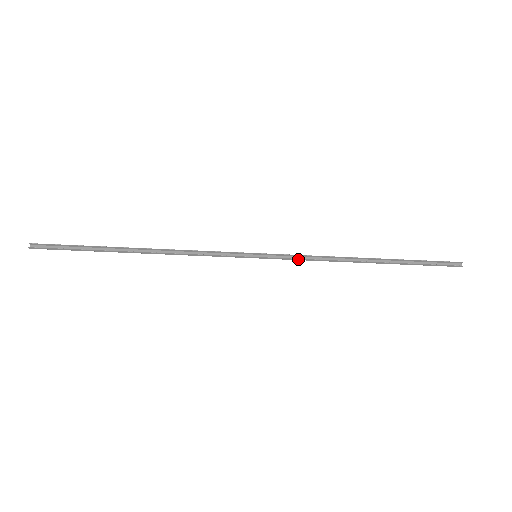
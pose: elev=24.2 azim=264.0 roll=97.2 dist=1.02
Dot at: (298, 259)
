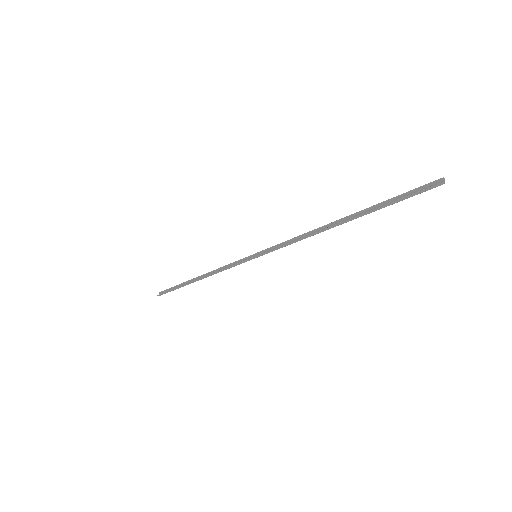
Dot at: (282, 246)
